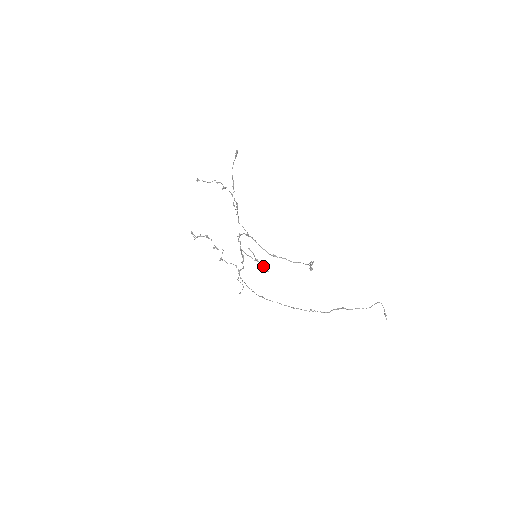
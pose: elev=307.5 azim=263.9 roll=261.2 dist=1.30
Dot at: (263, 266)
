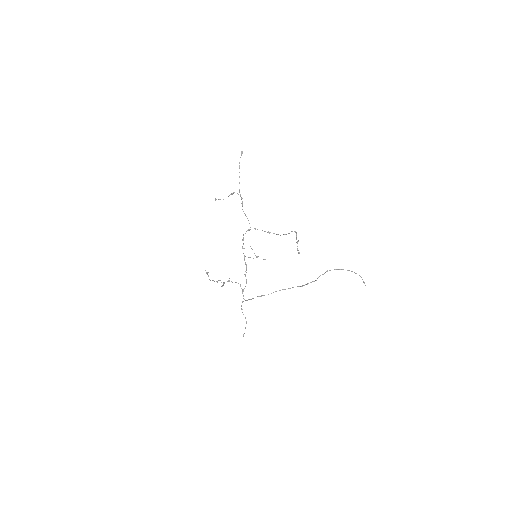
Dot at: occluded
